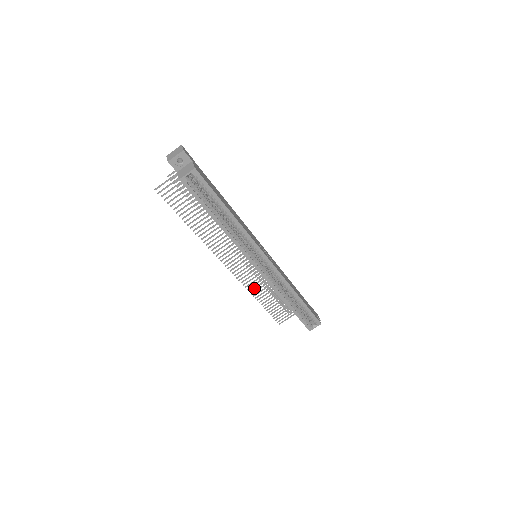
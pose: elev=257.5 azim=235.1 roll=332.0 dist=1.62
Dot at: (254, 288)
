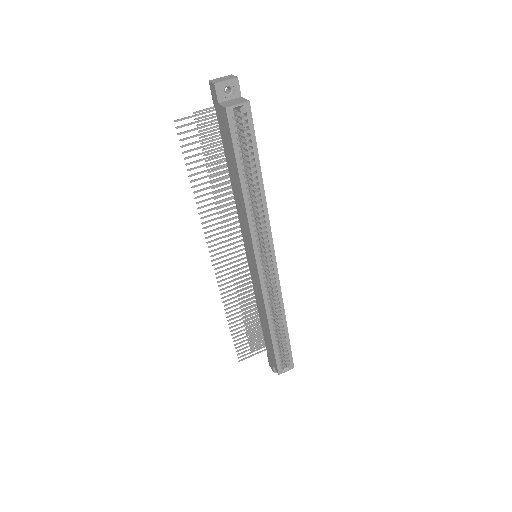
Dot at: (231, 302)
